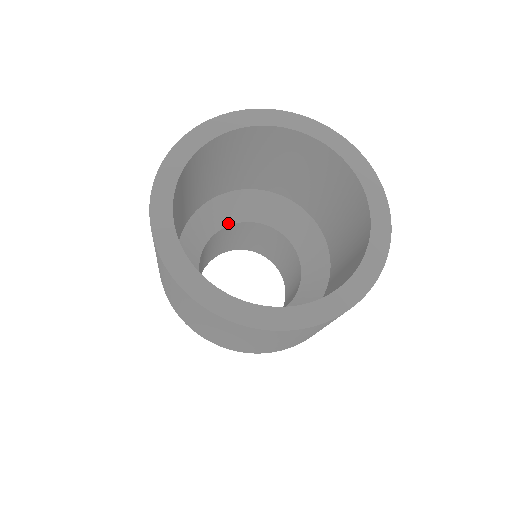
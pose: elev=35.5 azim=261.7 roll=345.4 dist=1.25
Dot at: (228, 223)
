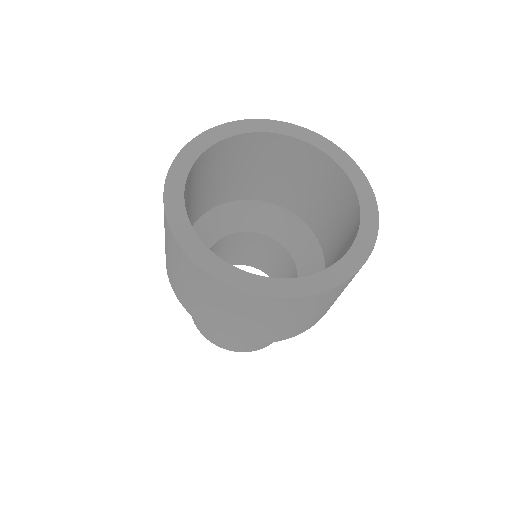
Dot at: (235, 230)
